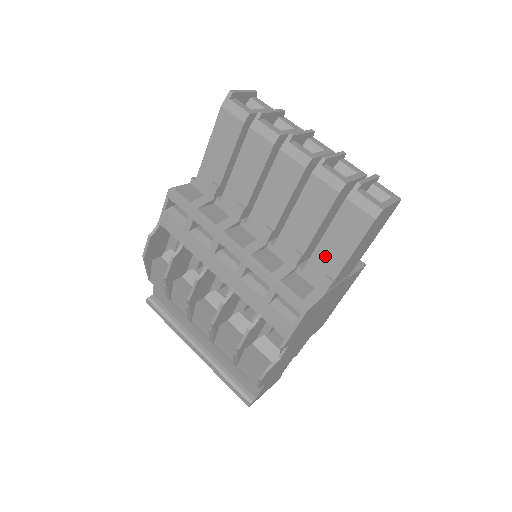
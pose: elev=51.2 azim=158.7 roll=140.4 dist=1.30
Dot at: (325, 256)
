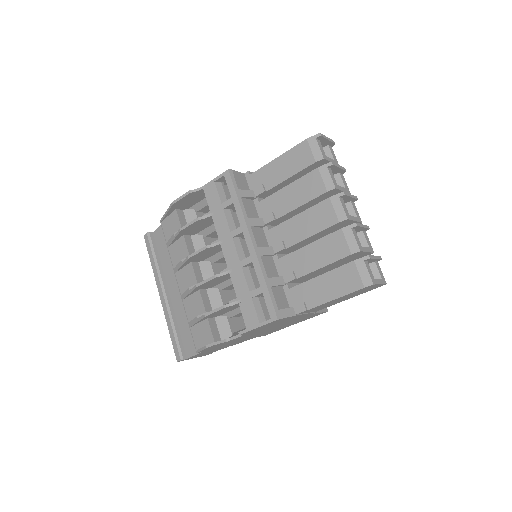
Dot at: (312, 289)
